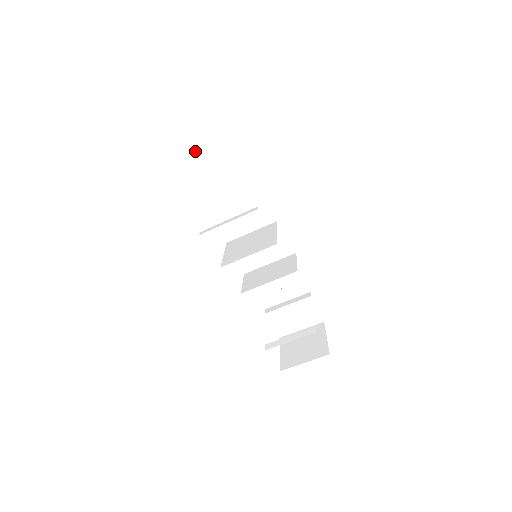
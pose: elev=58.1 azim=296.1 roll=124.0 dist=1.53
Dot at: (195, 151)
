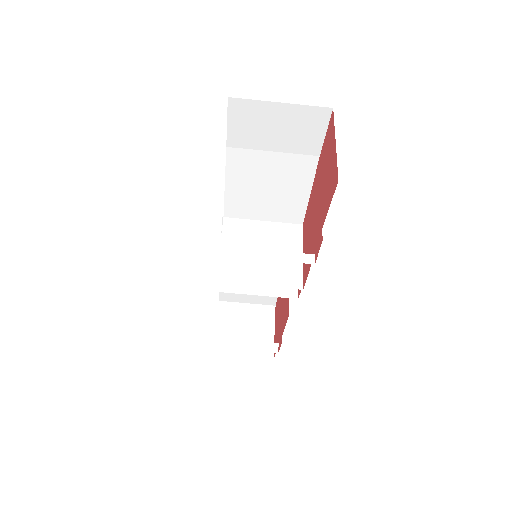
Dot at: (258, 101)
